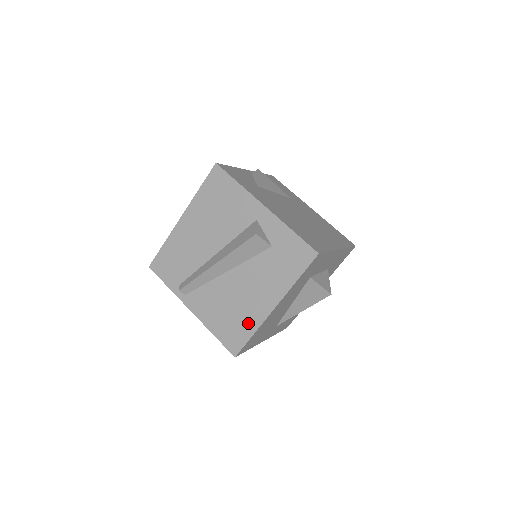
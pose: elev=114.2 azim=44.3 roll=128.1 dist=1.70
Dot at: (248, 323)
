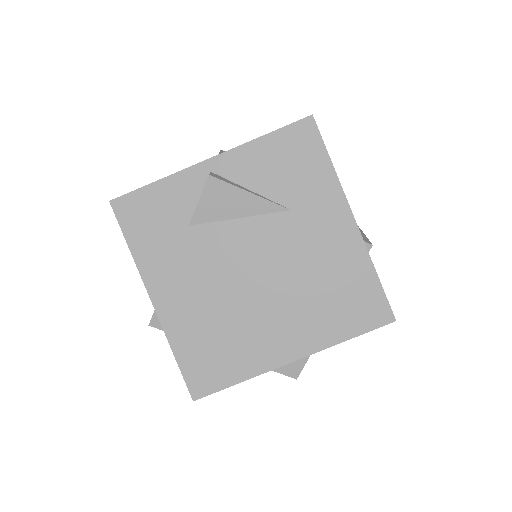
Dot at: occluded
